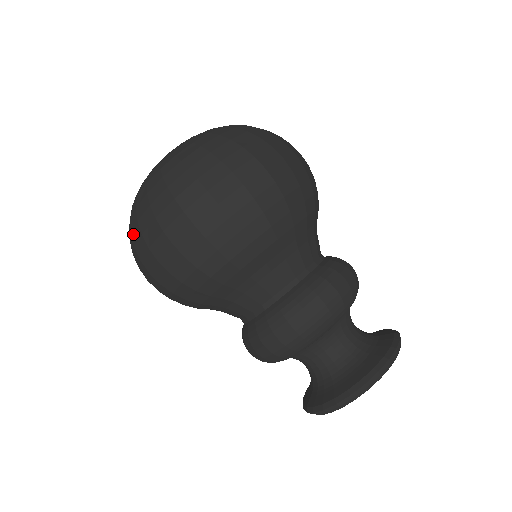
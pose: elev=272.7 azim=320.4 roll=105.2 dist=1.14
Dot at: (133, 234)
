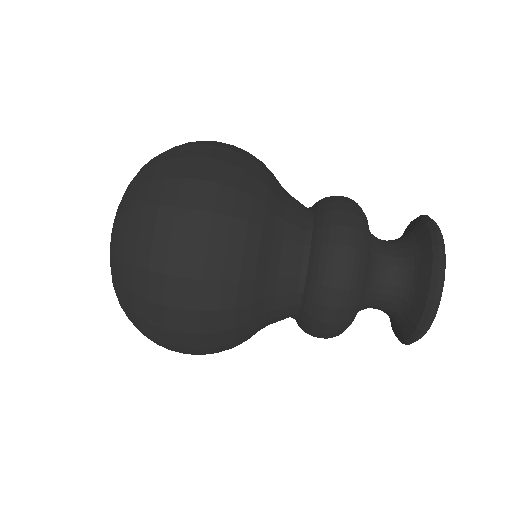
Dot at: occluded
